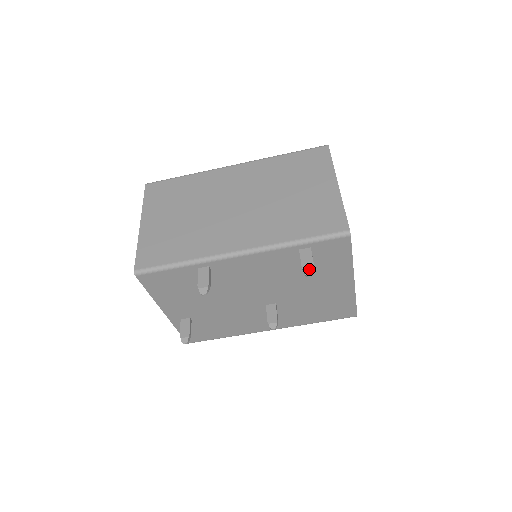
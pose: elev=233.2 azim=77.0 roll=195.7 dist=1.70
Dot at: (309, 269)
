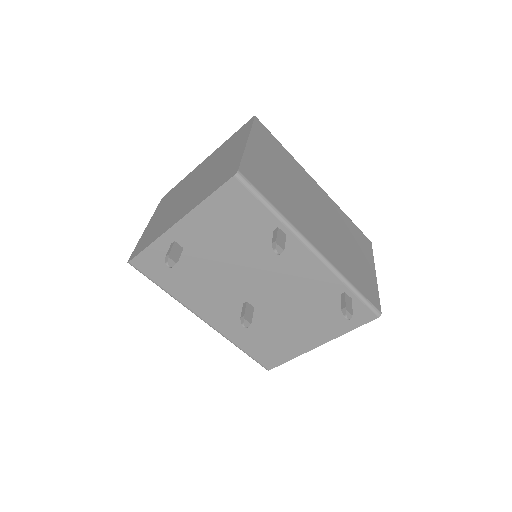
Dot at: (350, 313)
